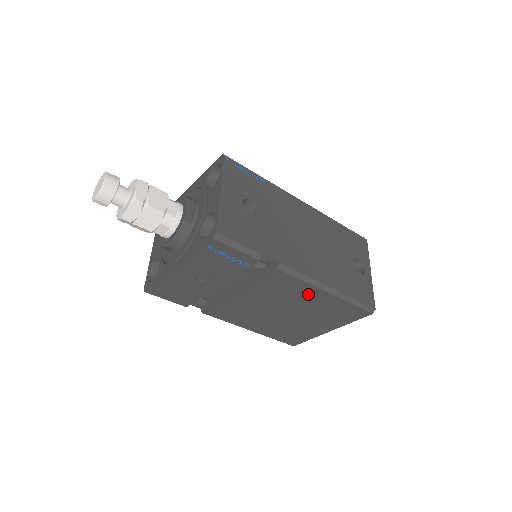
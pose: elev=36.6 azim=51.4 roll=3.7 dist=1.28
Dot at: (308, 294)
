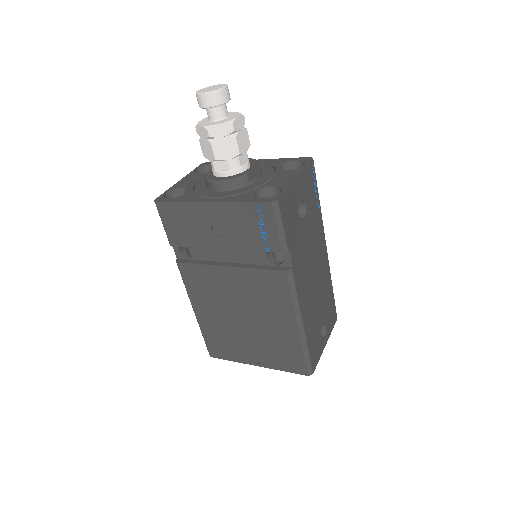
Dot at: (281, 316)
